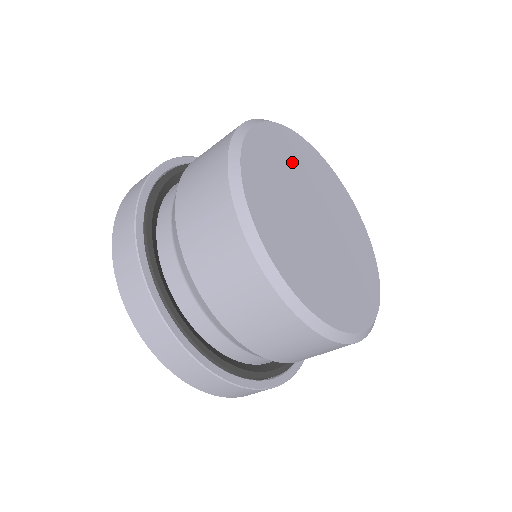
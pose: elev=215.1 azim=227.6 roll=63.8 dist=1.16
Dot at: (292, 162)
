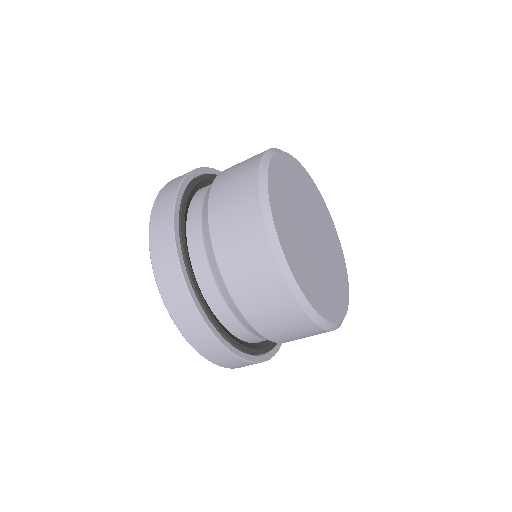
Dot at: (300, 187)
